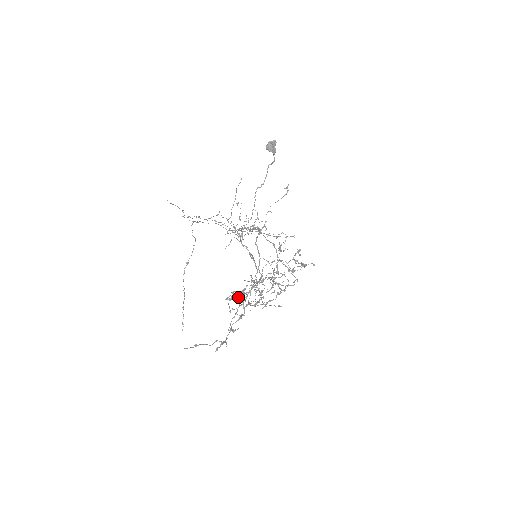
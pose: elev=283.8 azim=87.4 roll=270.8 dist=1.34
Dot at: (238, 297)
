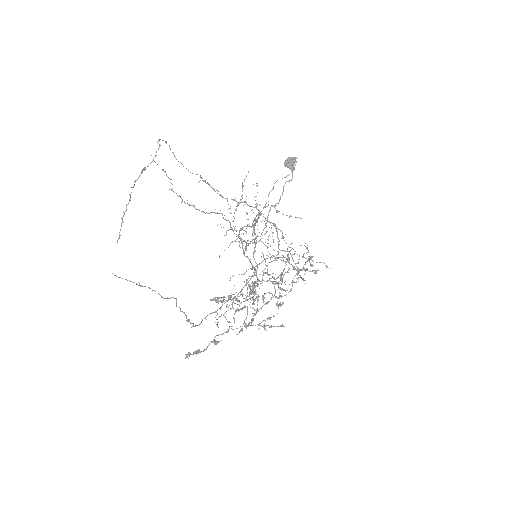
Dot at: occluded
